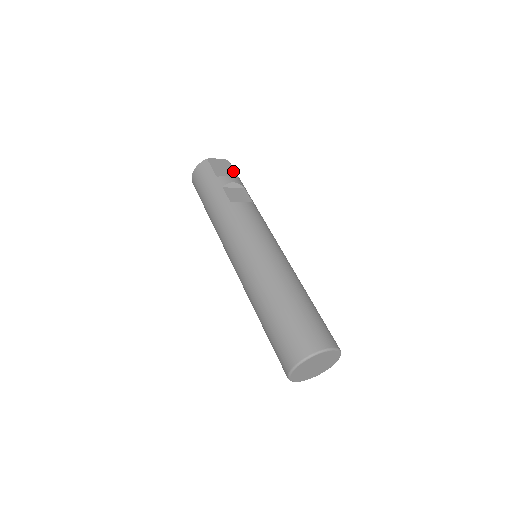
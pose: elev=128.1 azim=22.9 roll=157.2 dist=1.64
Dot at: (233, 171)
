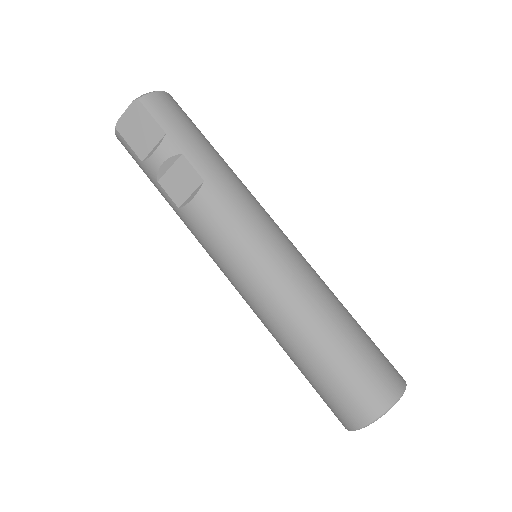
Dot at: (153, 123)
